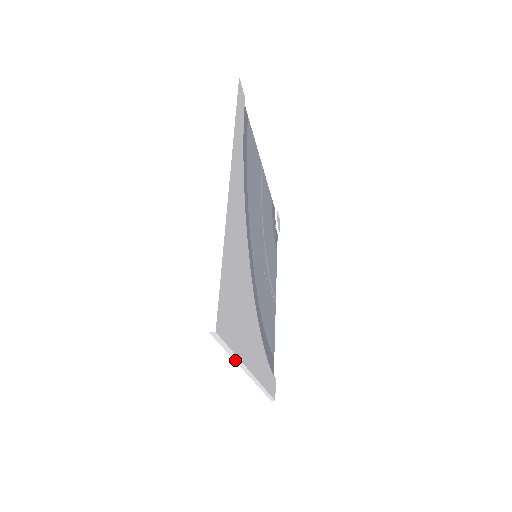
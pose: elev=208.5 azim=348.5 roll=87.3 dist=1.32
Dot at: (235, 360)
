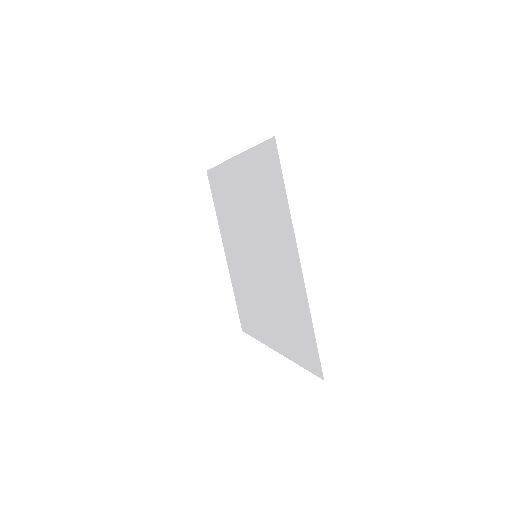
Dot at: (290, 211)
